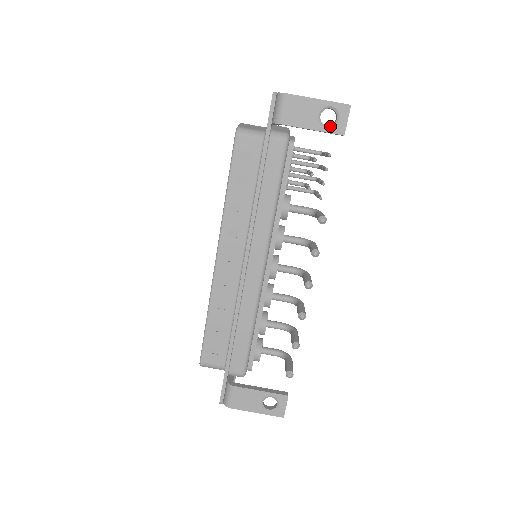
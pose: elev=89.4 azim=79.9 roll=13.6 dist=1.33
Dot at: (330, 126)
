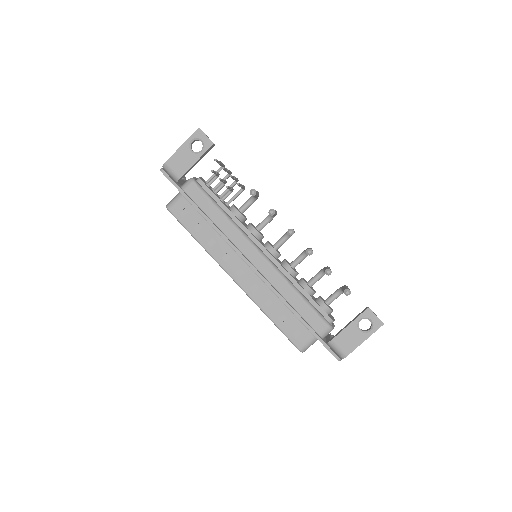
Dot at: (202, 149)
